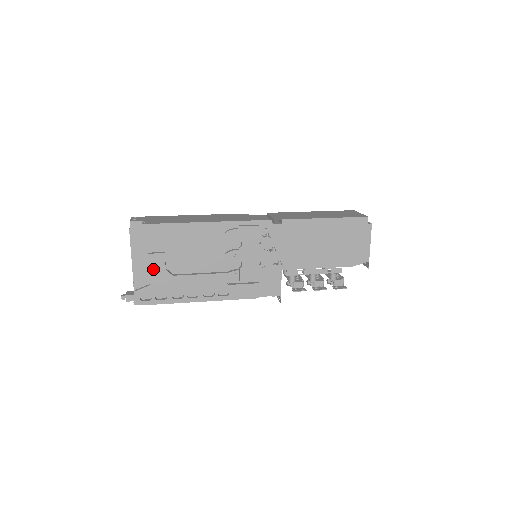
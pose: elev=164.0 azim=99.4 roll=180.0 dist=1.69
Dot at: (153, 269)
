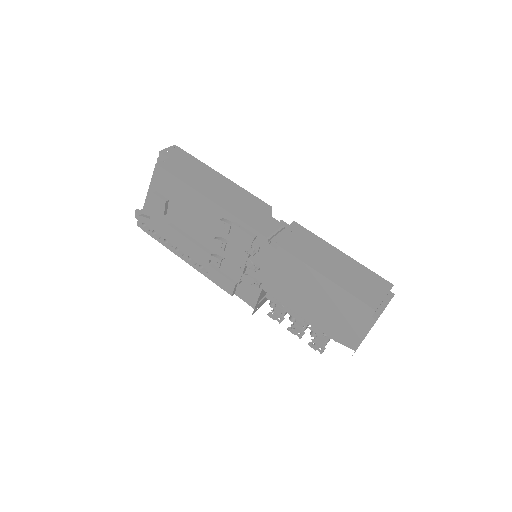
Dot at: (155, 208)
